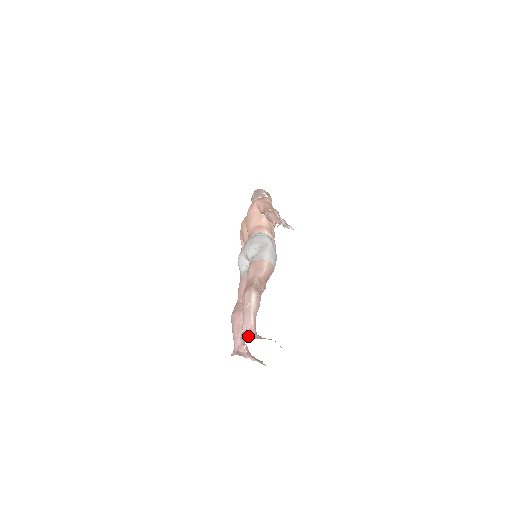
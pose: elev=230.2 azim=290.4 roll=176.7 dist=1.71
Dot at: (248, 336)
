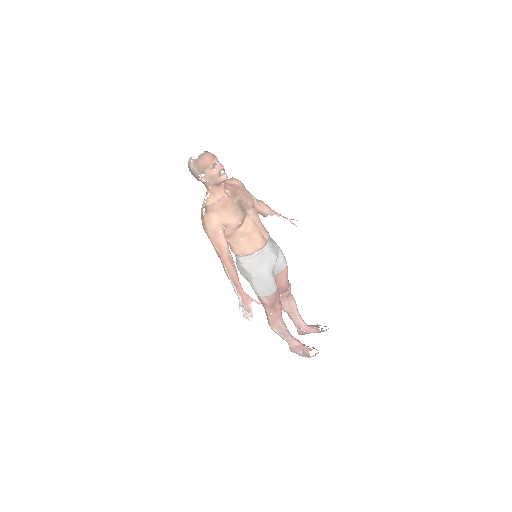
Dot at: (292, 350)
